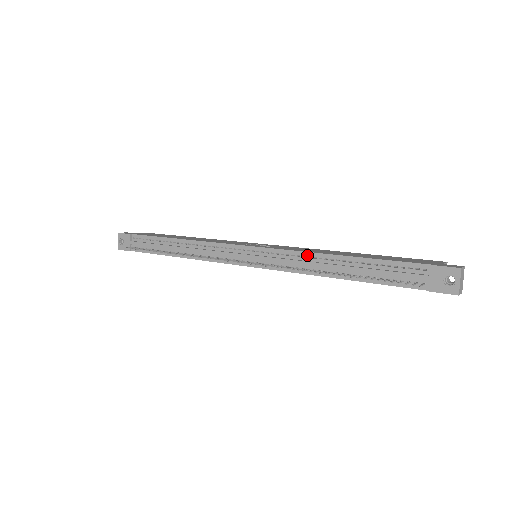
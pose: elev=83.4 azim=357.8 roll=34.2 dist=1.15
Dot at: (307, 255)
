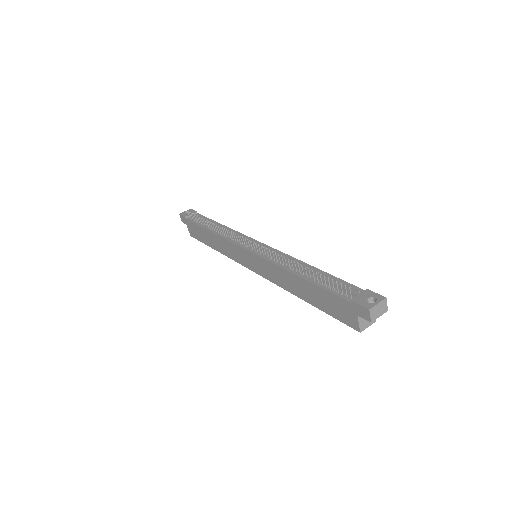
Dot at: (292, 258)
